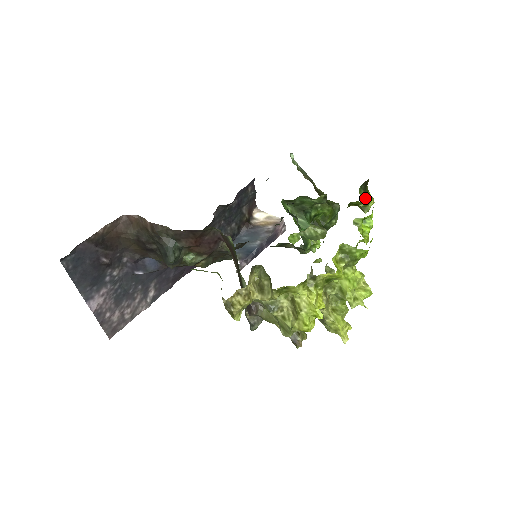
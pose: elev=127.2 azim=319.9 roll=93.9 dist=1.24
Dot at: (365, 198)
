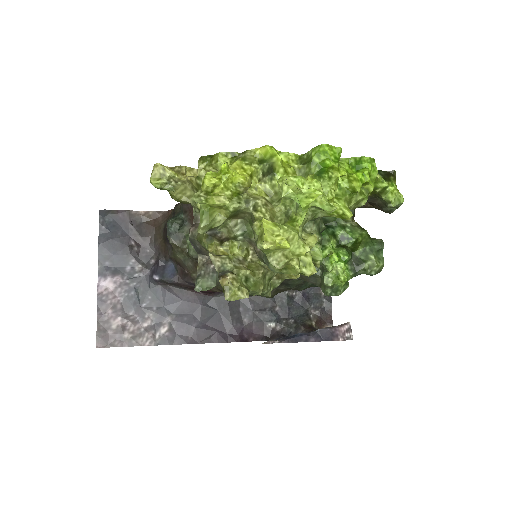
Dot at: (379, 176)
